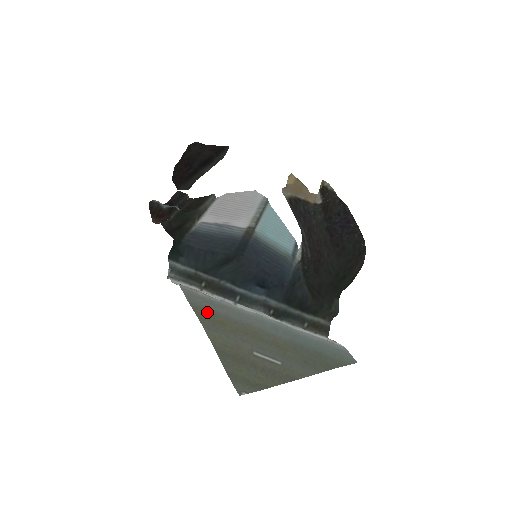
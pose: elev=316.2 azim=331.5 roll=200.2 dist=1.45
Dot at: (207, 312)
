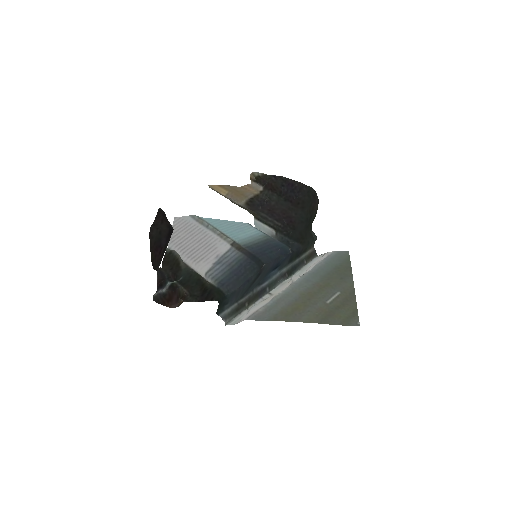
Dot at: (281, 314)
